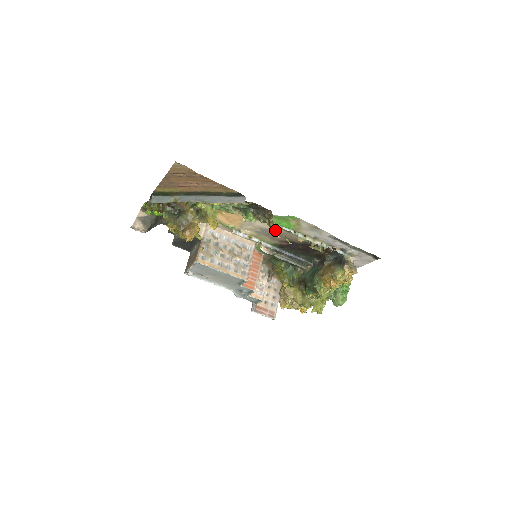
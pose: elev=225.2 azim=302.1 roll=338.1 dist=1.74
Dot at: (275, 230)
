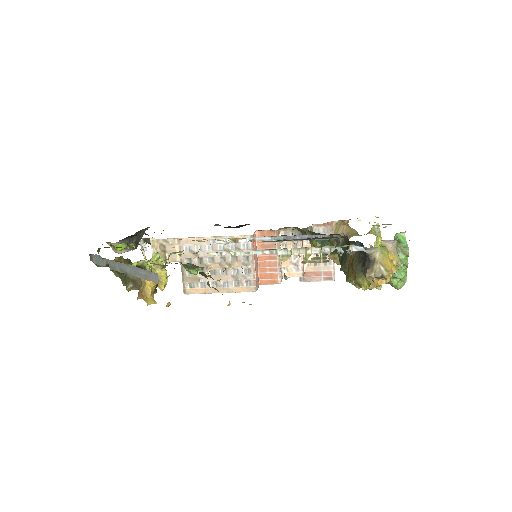
Dot at: occluded
